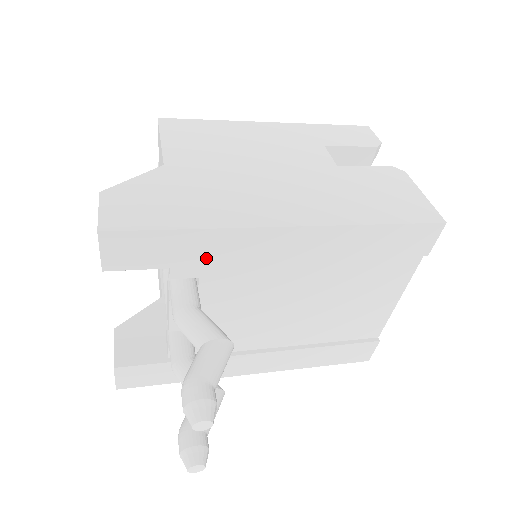
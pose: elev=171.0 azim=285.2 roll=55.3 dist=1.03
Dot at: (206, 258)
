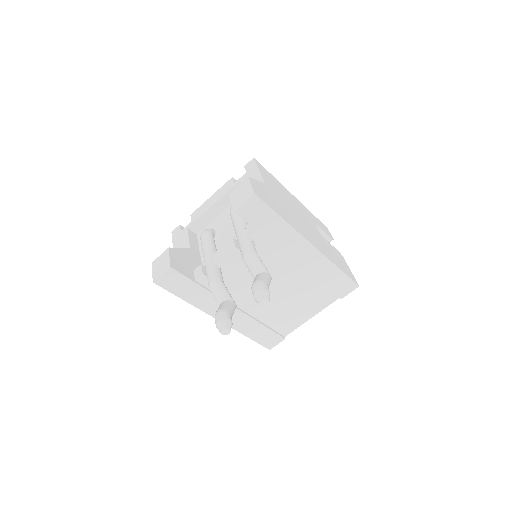
Dot at: (273, 236)
